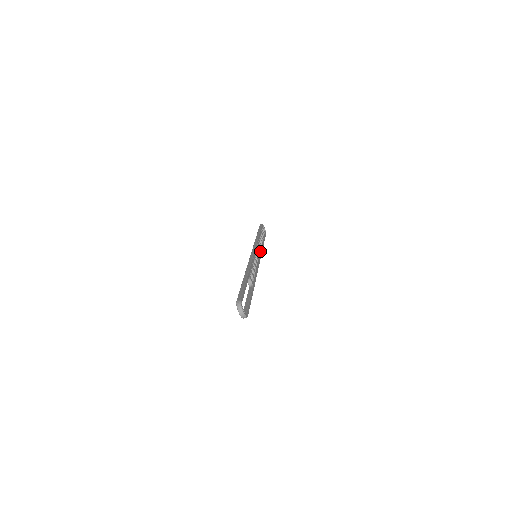
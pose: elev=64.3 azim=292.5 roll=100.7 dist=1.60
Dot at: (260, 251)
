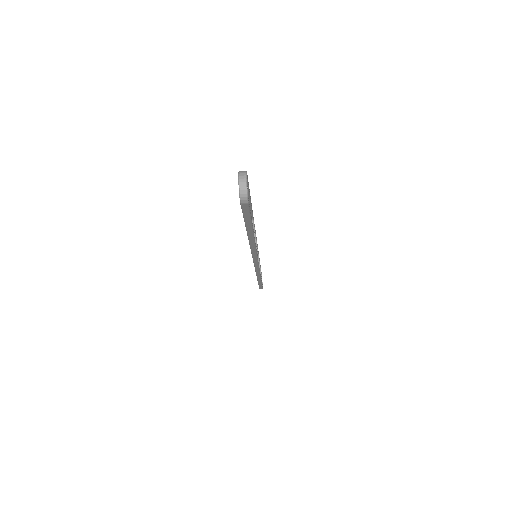
Dot at: (259, 266)
